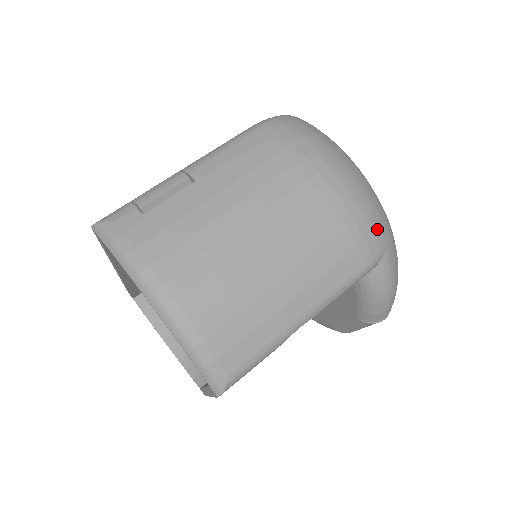
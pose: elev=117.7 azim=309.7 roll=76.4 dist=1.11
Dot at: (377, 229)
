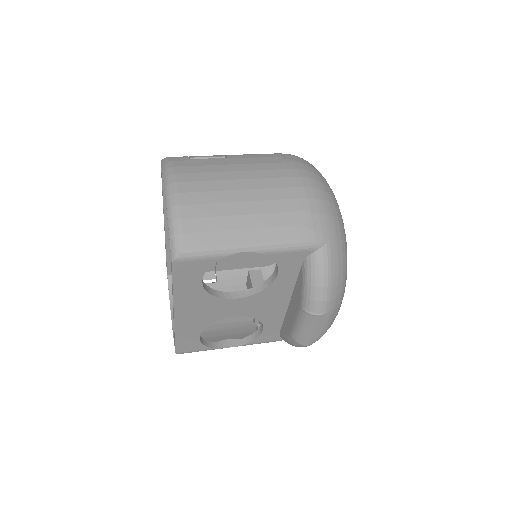
Dot at: (326, 225)
